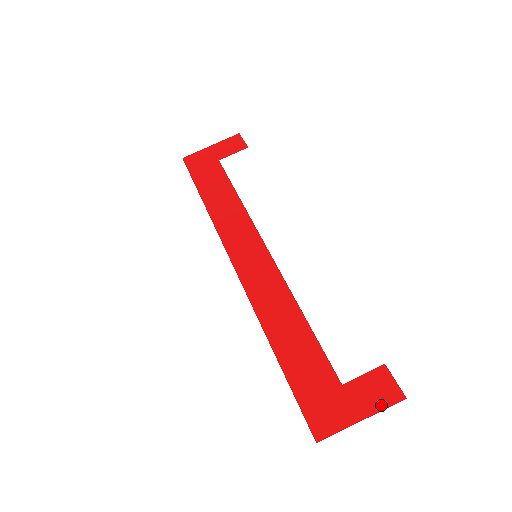
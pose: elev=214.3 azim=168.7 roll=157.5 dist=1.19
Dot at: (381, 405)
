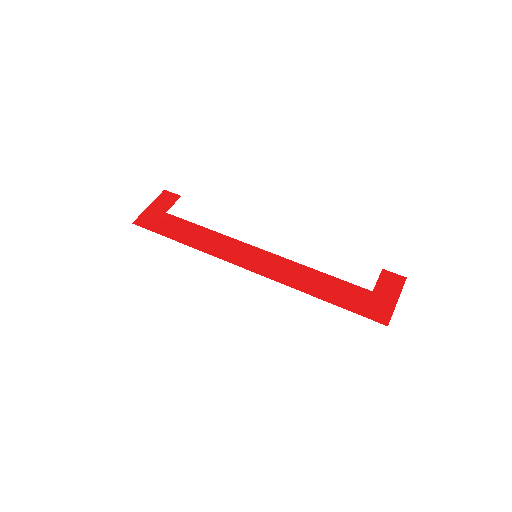
Dot at: (399, 288)
